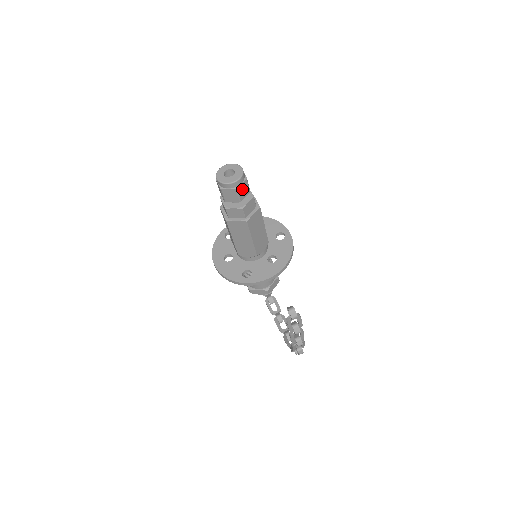
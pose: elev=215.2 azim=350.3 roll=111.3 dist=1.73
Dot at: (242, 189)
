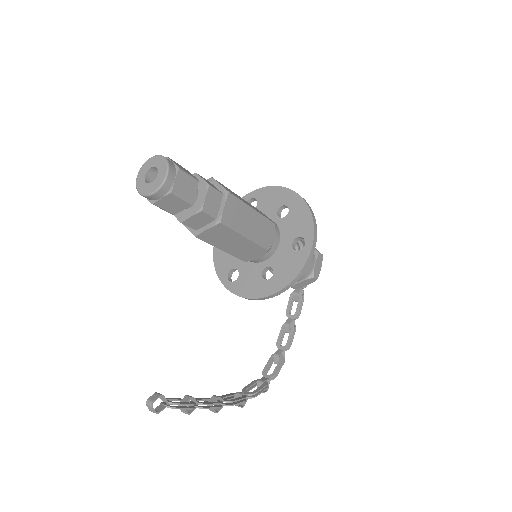
Dot at: (168, 203)
